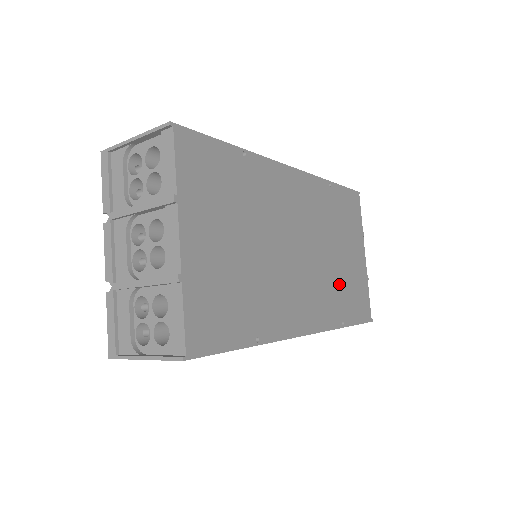
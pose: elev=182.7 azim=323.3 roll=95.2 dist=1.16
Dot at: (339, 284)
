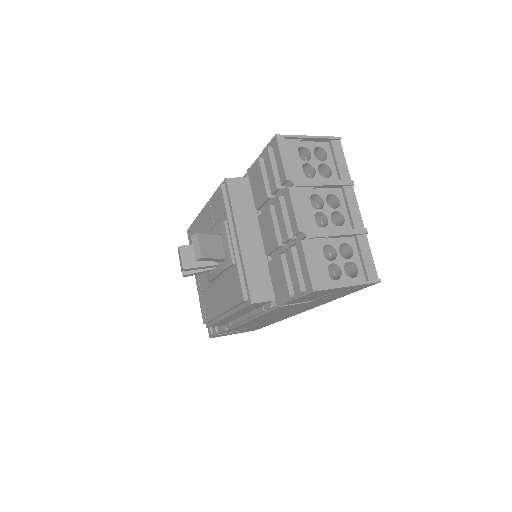
Dot at: occluded
